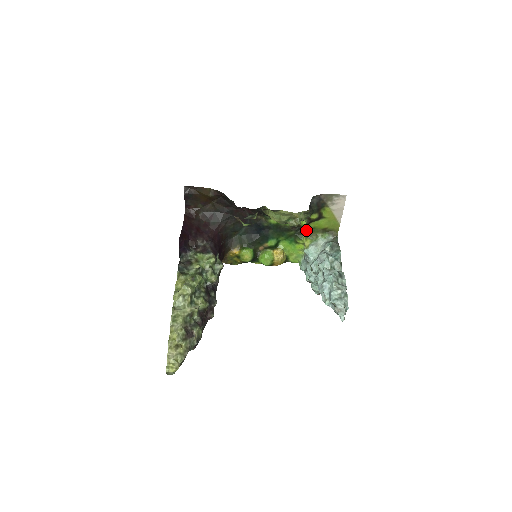
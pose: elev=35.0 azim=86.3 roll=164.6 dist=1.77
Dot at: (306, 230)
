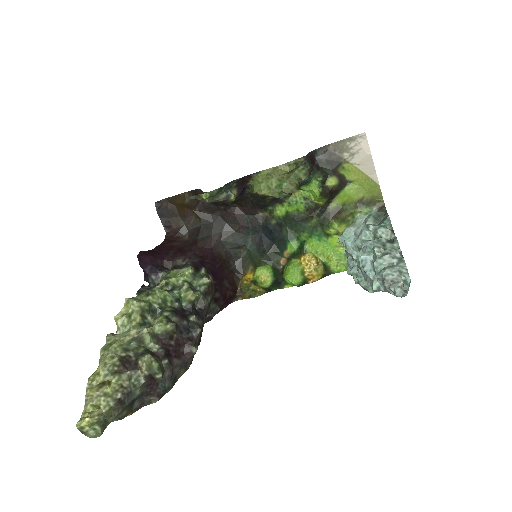
Dot at: (333, 211)
